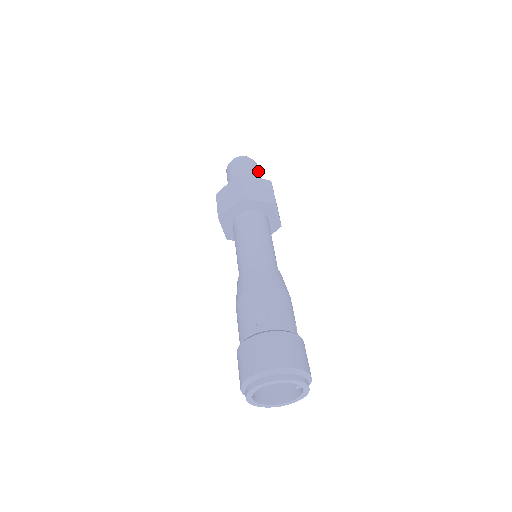
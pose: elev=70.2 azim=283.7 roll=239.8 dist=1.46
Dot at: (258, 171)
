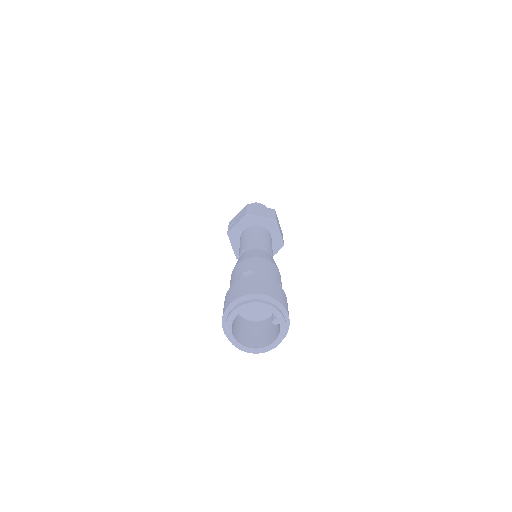
Dot at: occluded
